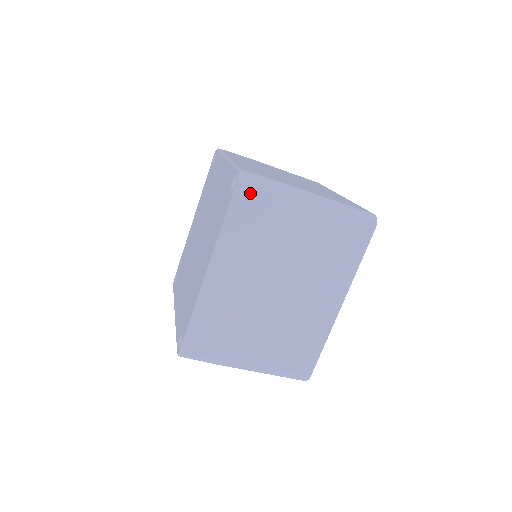
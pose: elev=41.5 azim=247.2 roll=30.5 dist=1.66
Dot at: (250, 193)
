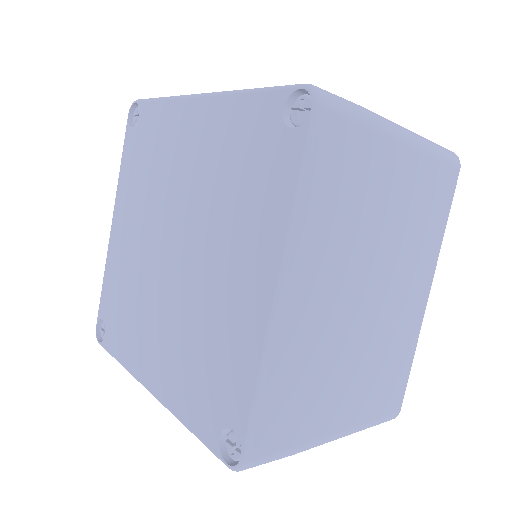
Dot at: occluded
